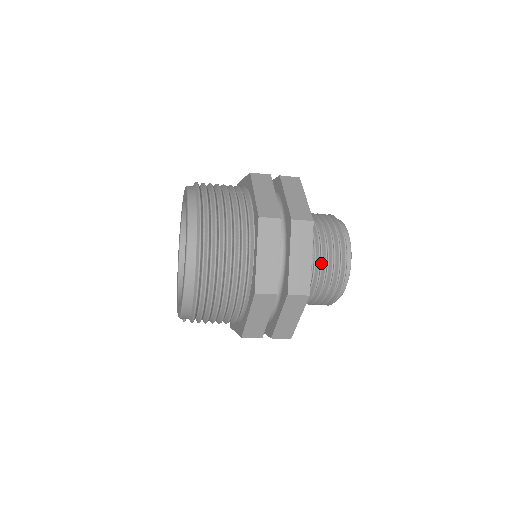
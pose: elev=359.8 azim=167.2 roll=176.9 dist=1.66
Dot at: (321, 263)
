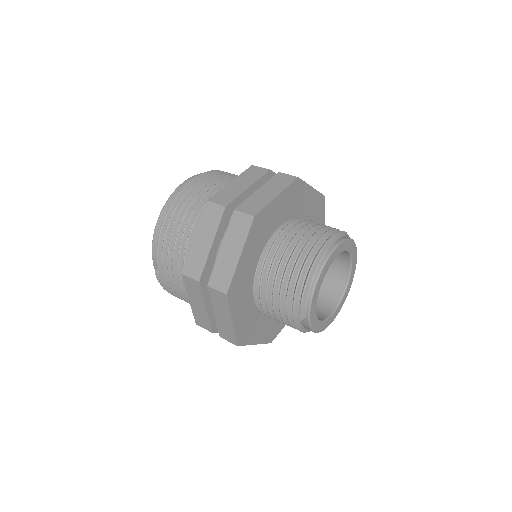
Dot at: occluded
